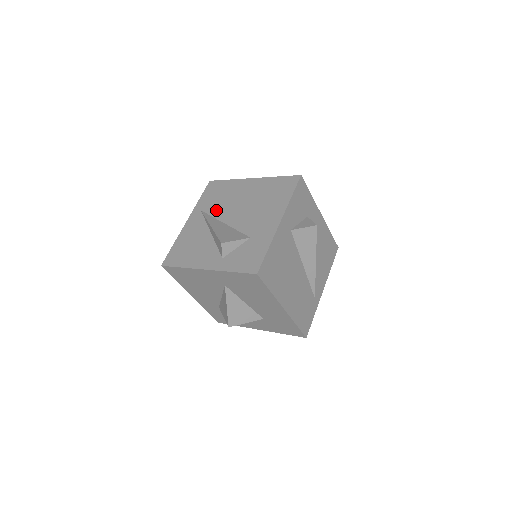
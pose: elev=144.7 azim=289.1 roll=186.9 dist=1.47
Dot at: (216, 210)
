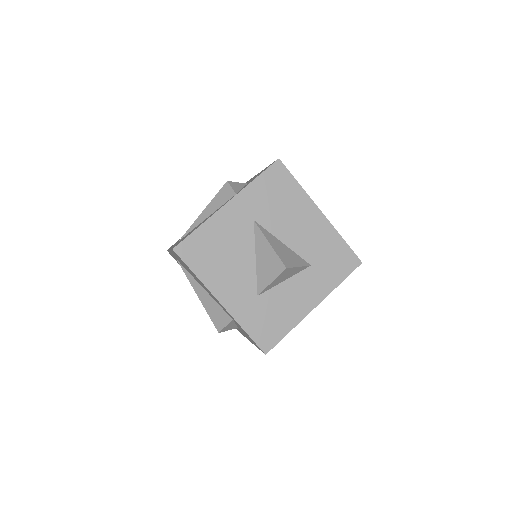
Dot at: occluded
